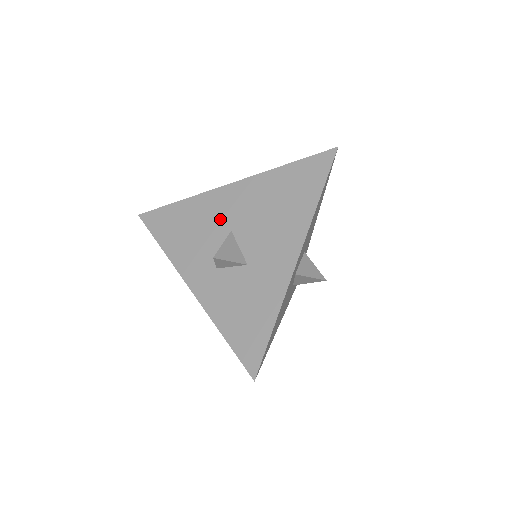
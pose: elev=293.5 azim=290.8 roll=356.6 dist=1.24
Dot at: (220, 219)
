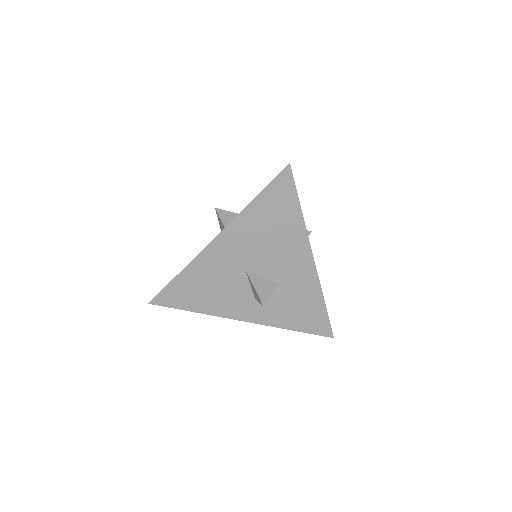
Dot at: (229, 268)
